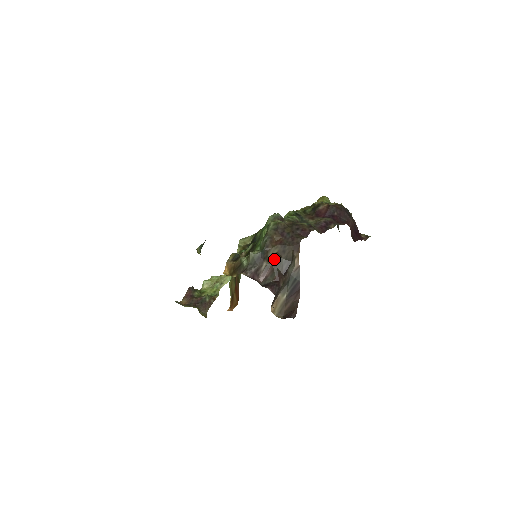
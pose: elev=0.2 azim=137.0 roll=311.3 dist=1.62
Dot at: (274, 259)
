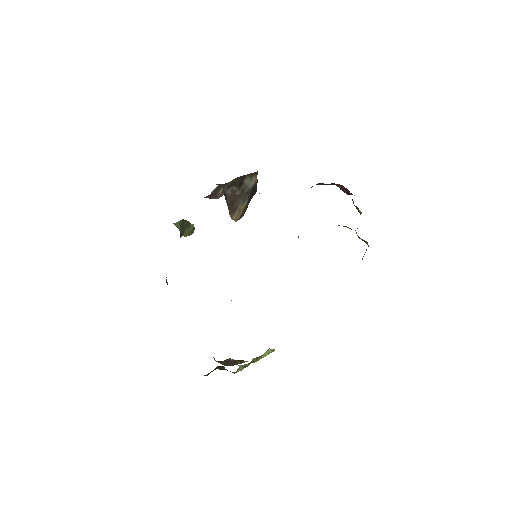
Dot at: (231, 182)
